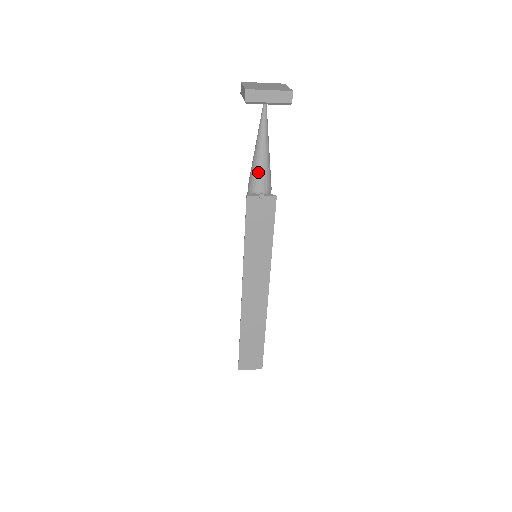
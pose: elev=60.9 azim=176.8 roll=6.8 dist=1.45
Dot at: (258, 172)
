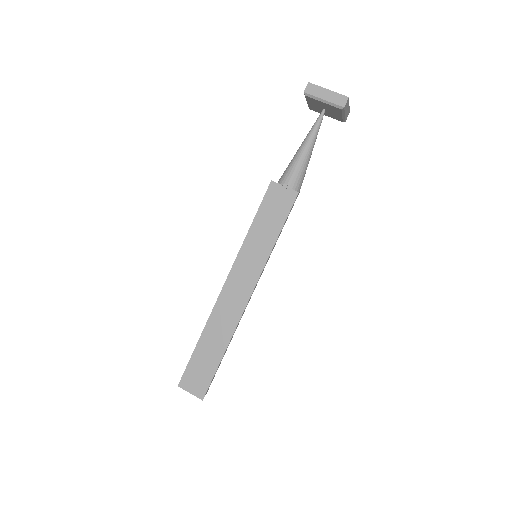
Dot at: (292, 166)
